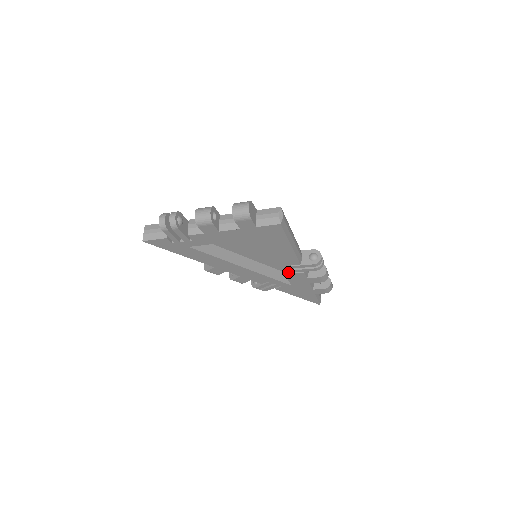
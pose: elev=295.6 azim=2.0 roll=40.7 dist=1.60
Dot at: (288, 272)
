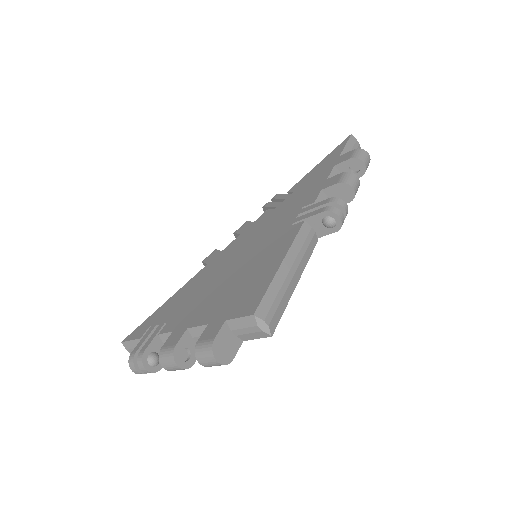
Dot at: occluded
